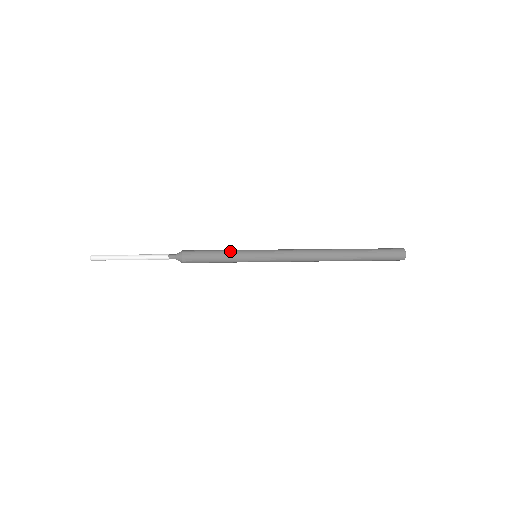
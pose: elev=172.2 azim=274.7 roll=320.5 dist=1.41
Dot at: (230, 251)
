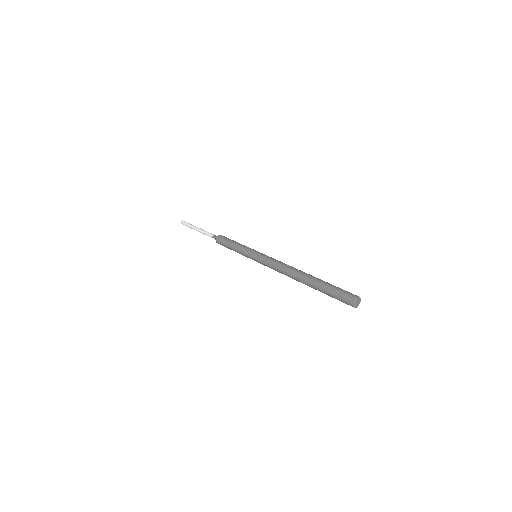
Dot at: (242, 245)
